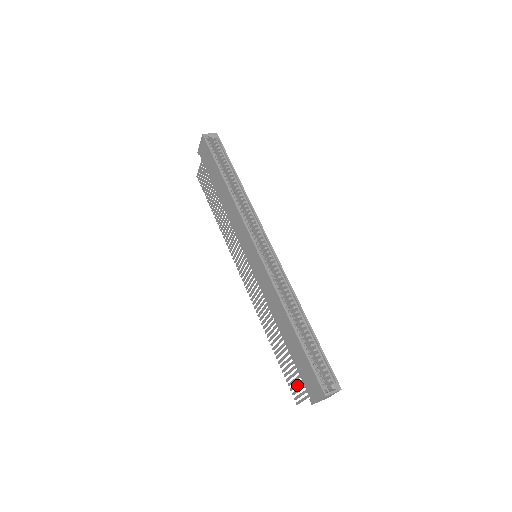
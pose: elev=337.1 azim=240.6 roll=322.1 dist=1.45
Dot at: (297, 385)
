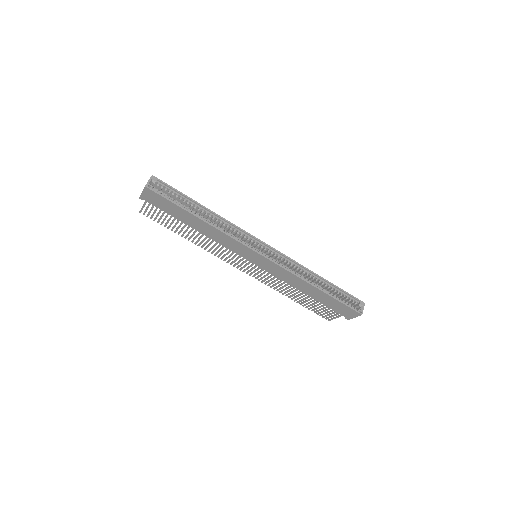
Dot at: occluded
